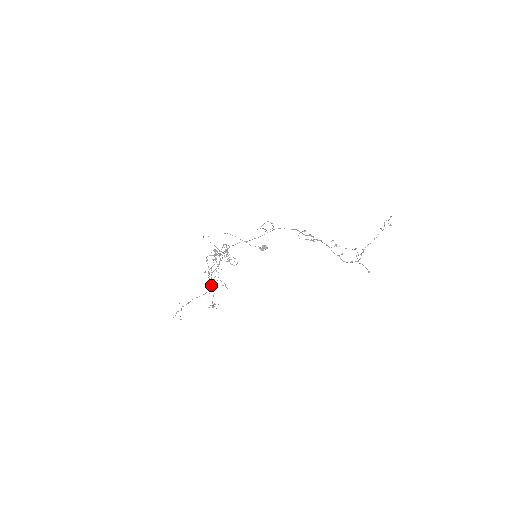
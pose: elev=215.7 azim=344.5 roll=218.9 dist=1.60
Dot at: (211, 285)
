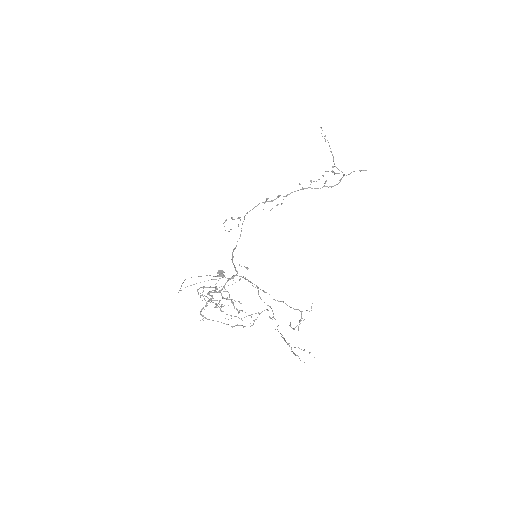
Dot at: occluded
